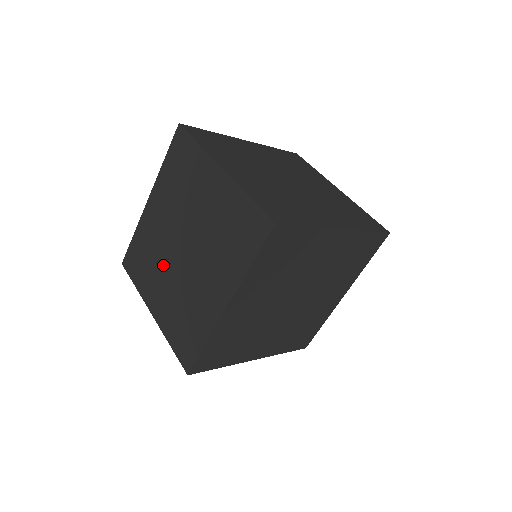
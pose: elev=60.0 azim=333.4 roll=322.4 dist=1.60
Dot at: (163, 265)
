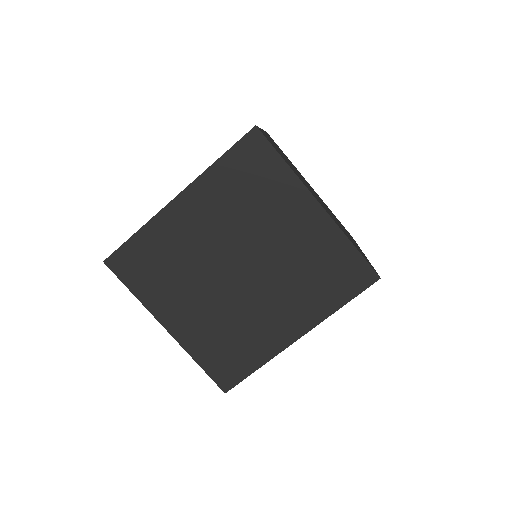
Dot at: (198, 281)
